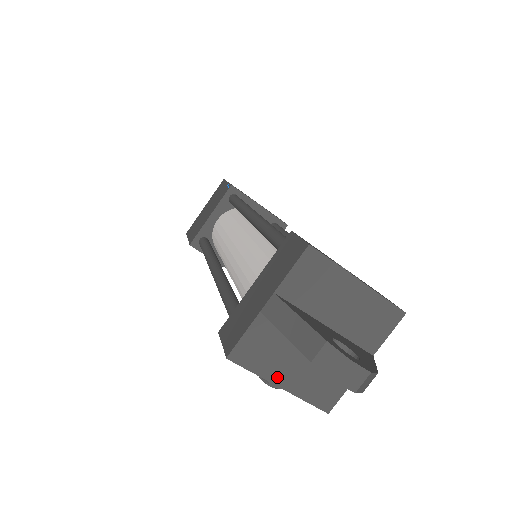
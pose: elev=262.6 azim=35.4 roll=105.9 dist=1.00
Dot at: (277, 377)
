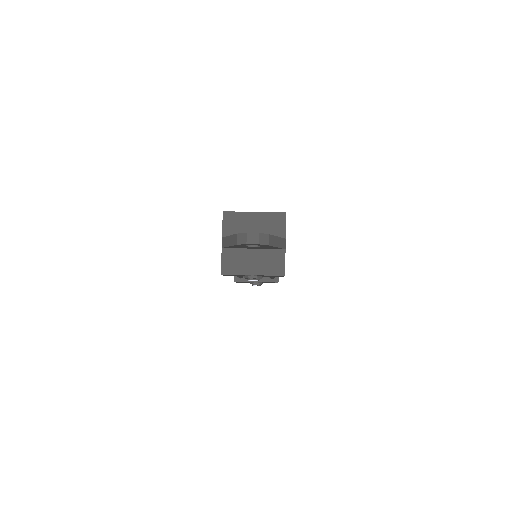
Dot at: (248, 271)
